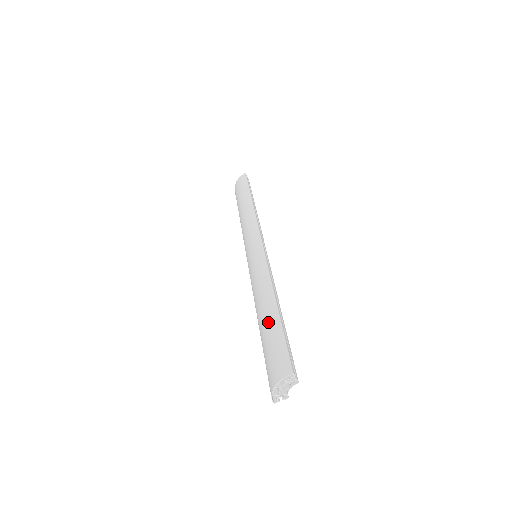
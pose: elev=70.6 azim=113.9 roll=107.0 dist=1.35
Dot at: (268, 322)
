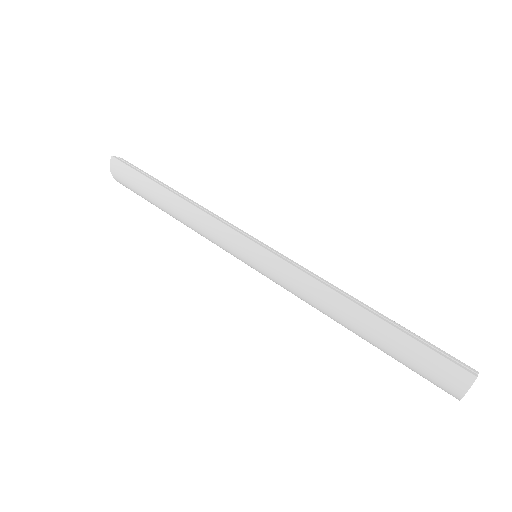
Dot at: (378, 335)
